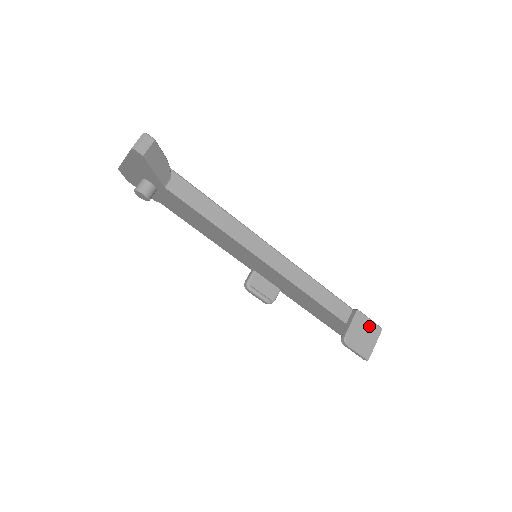
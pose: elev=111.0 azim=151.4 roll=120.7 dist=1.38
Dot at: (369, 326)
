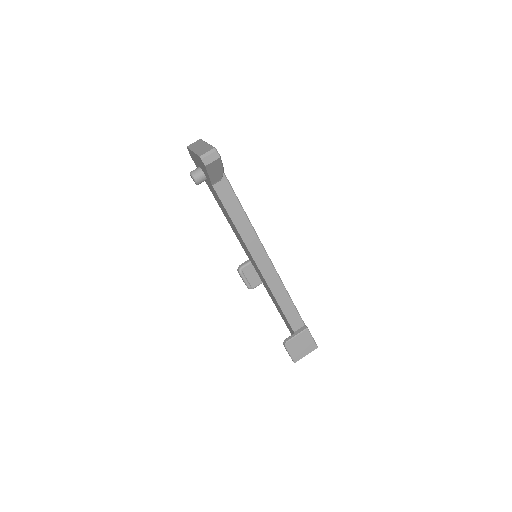
Dot at: (309, 342)
